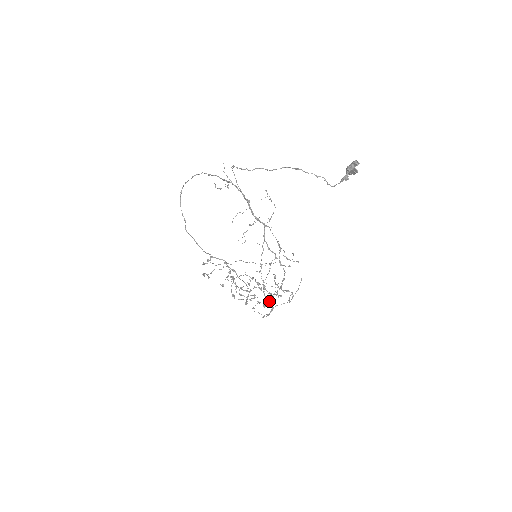
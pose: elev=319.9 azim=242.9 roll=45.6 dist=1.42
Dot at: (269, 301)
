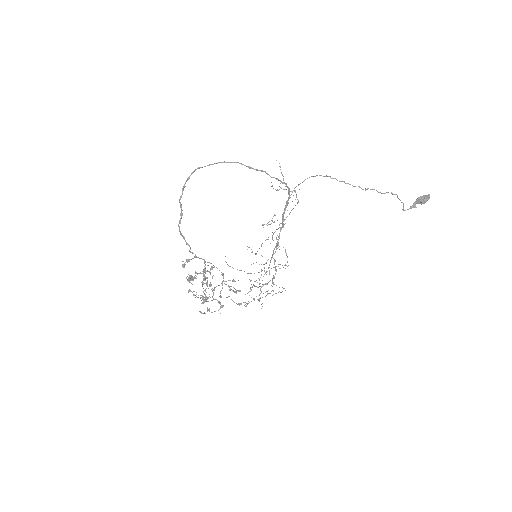
Dot at: occluded
